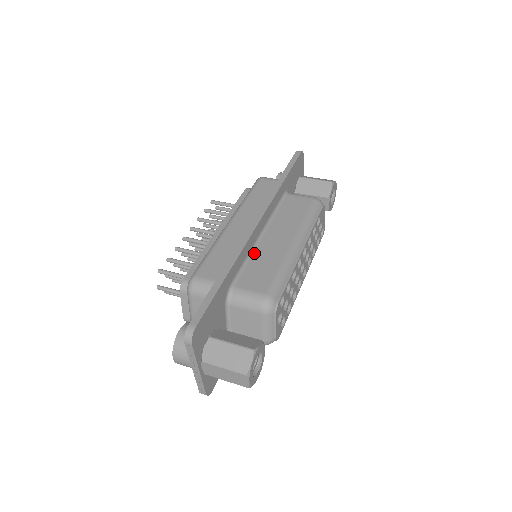
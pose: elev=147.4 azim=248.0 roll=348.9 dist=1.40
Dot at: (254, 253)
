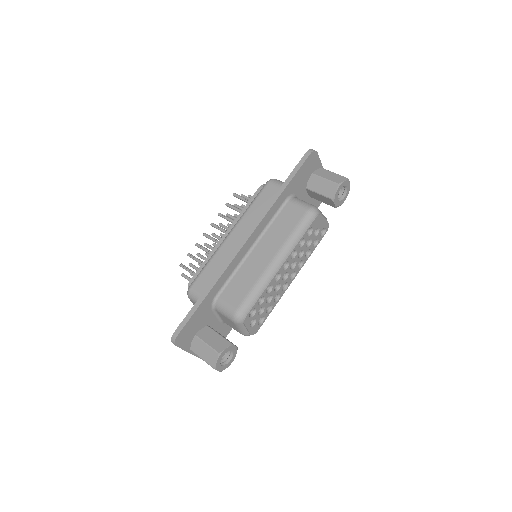
Dot at: (241, 266)
